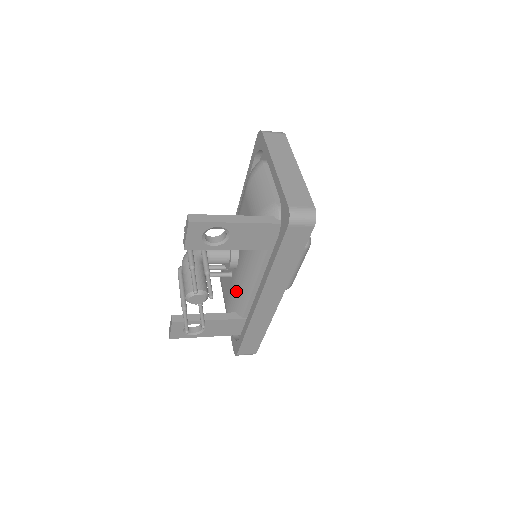
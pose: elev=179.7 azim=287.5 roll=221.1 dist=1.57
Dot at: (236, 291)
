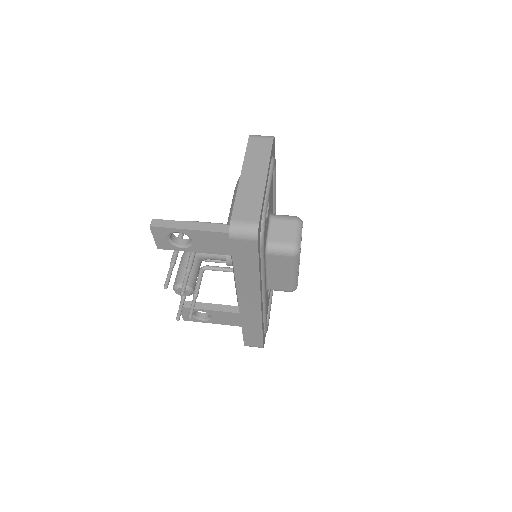
Dot at: (235, 287)
